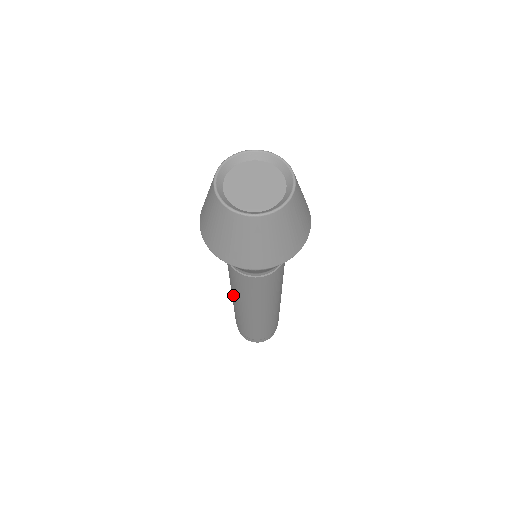
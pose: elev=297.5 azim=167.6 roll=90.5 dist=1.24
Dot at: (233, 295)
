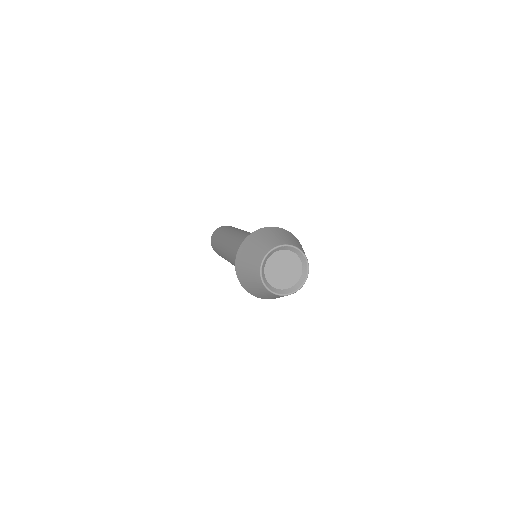
Dot at: (227, 257)
